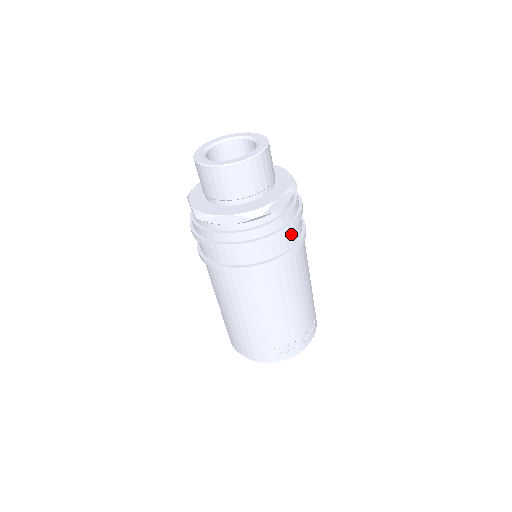
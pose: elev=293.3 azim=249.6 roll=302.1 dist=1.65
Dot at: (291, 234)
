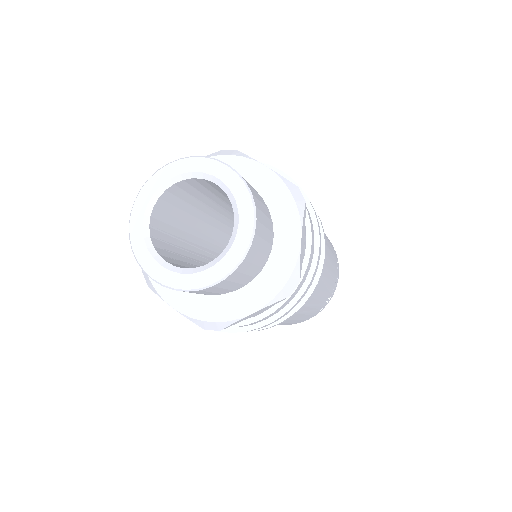
Dot at: occluded
